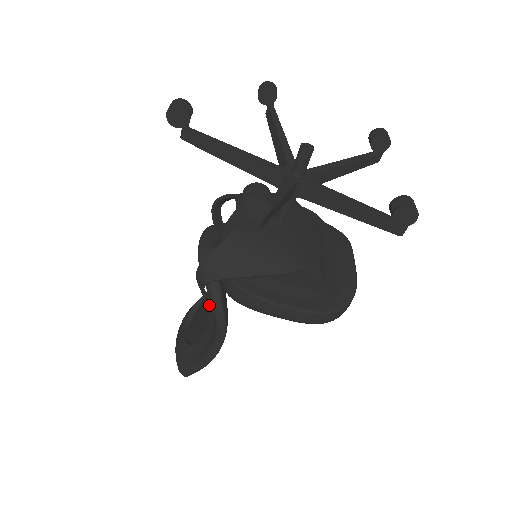
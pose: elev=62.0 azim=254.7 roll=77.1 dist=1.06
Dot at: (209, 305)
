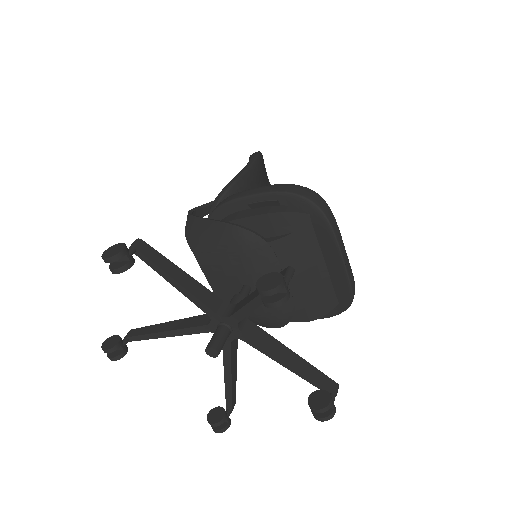
Dot at: occluded
